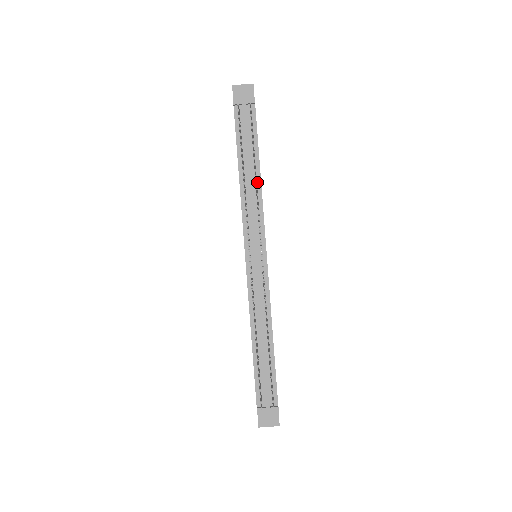
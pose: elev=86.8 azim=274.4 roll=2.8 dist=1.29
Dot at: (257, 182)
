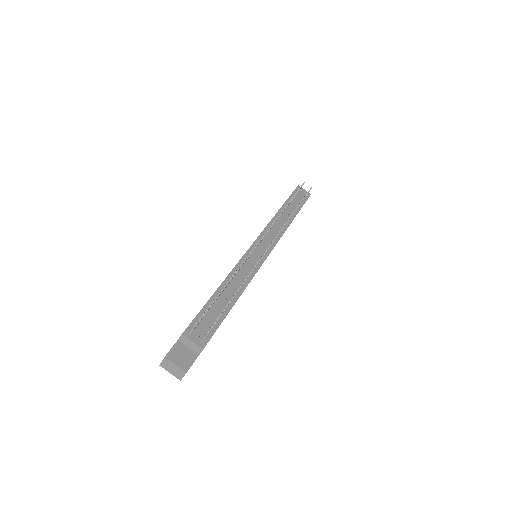
Dot at: (288, 222)
